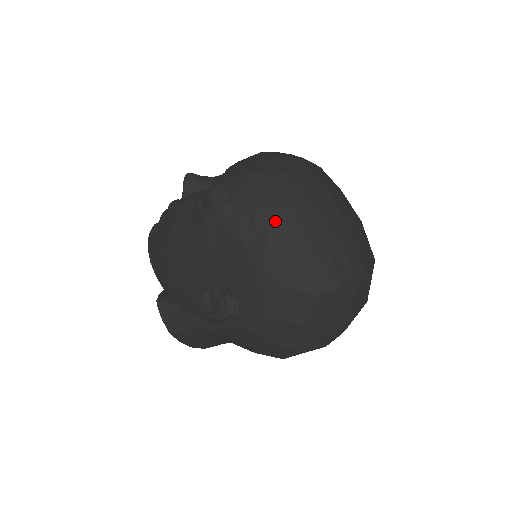
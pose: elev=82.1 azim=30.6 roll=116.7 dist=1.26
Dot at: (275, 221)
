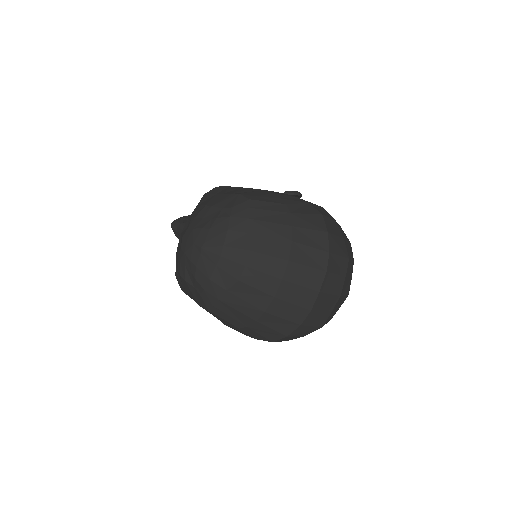
Dot at: (214, 315)
